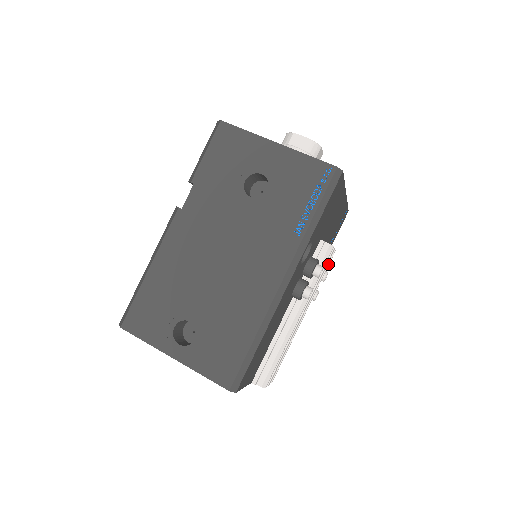
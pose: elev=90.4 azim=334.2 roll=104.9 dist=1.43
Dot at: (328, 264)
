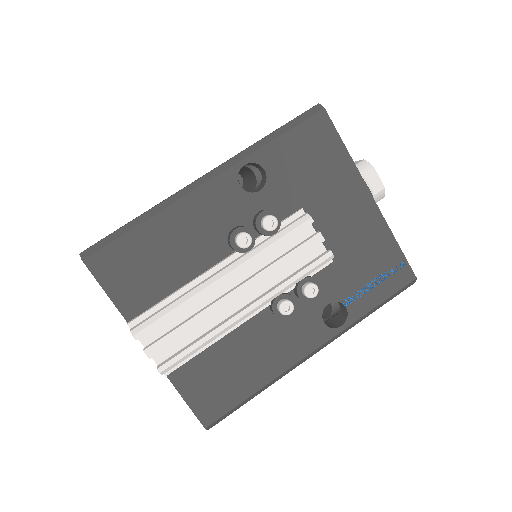
Dot at: (313, 262)
